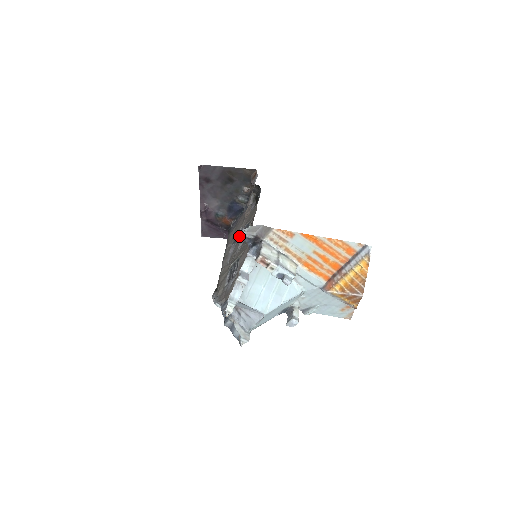
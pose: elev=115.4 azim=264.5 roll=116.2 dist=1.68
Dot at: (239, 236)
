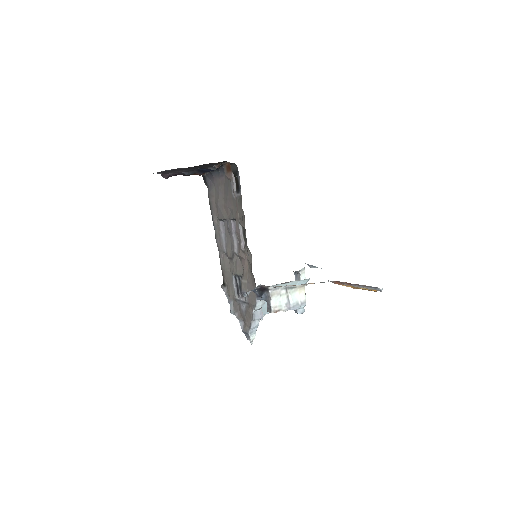
Dot at: occluded
